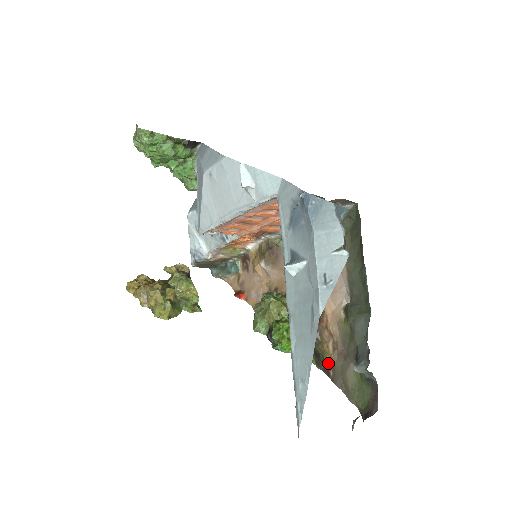
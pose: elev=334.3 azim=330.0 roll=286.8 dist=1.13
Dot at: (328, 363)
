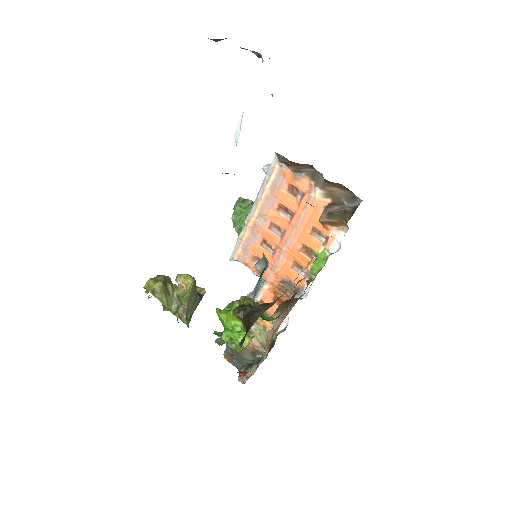
Dot at: (250, 327)
